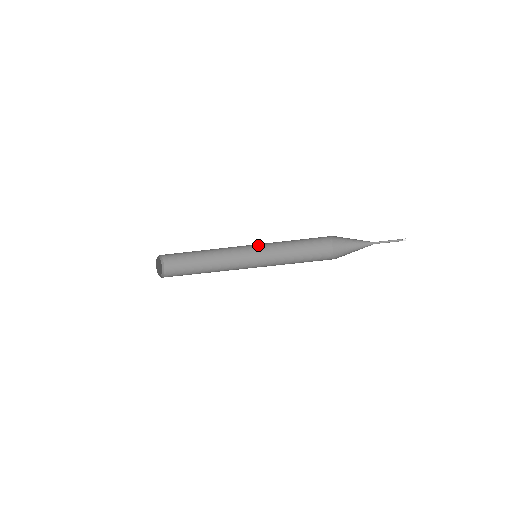
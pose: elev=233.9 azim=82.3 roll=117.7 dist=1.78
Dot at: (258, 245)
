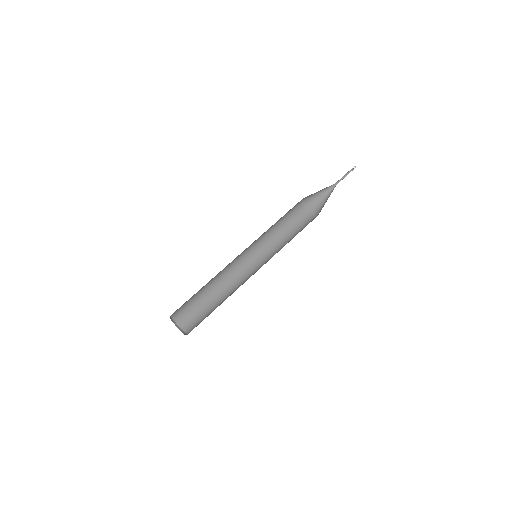
Dot at: (257, 258)
